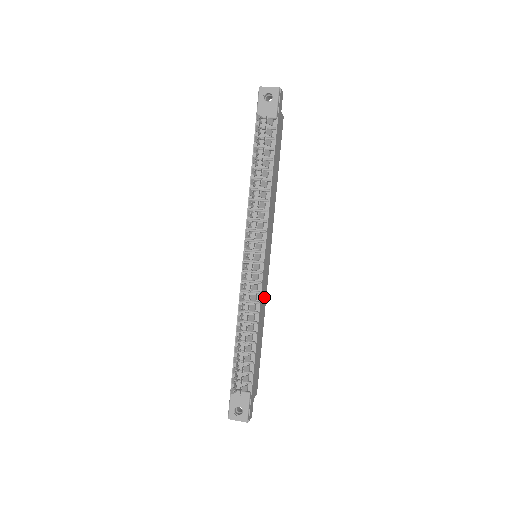
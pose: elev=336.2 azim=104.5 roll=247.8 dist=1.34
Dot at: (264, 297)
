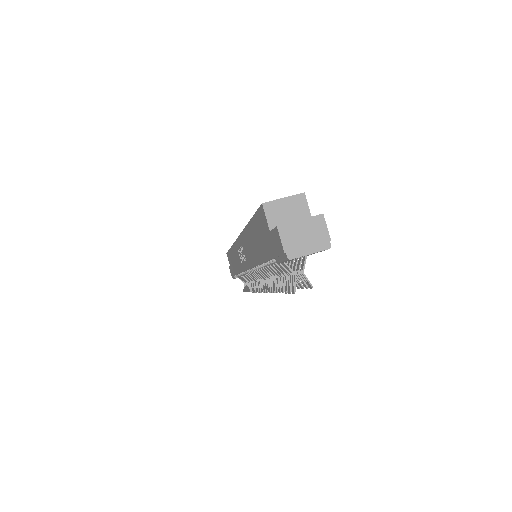
Dot at: occluded
